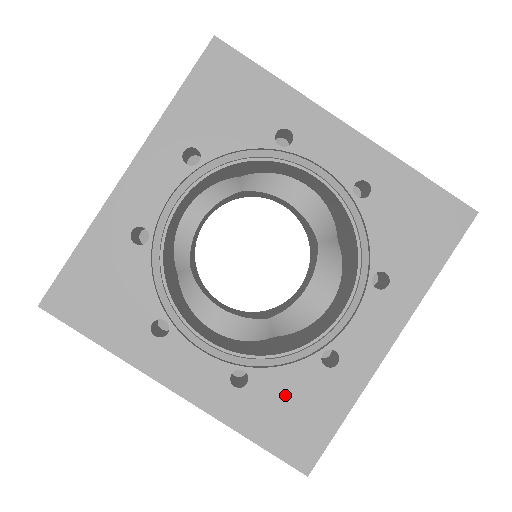
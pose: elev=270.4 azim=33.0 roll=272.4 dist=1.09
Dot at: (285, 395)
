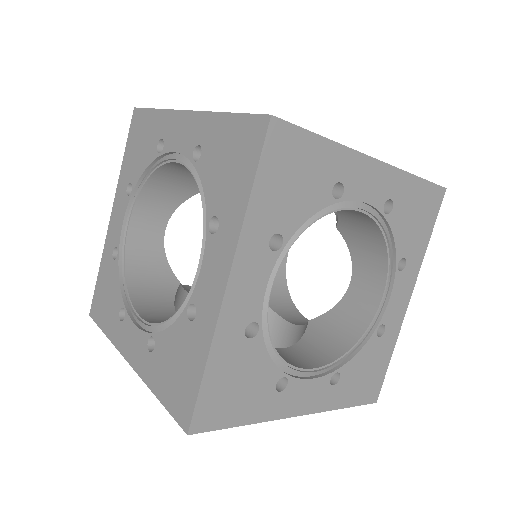
Dot at: (361, 369)
